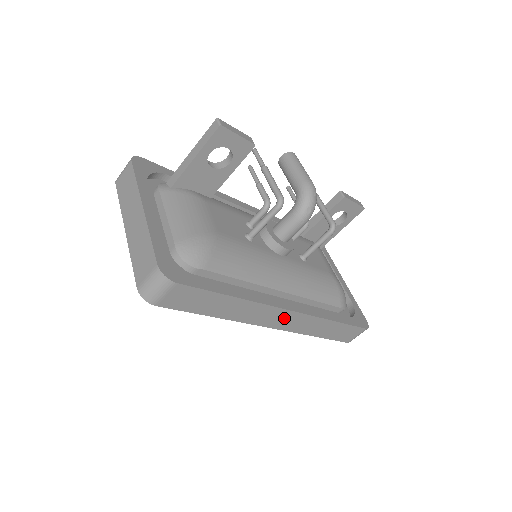
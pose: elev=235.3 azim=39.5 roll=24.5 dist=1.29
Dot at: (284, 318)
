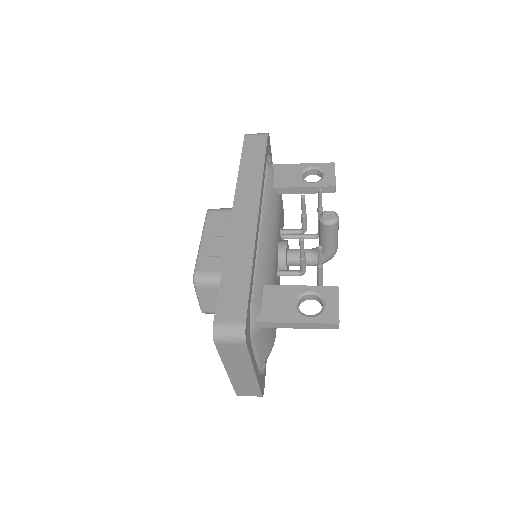
Dot at: occluded
